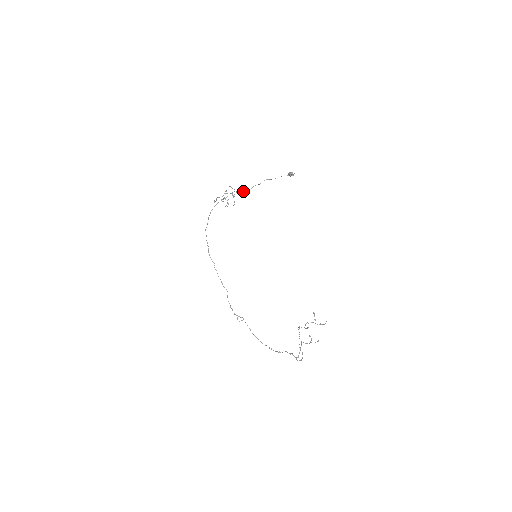
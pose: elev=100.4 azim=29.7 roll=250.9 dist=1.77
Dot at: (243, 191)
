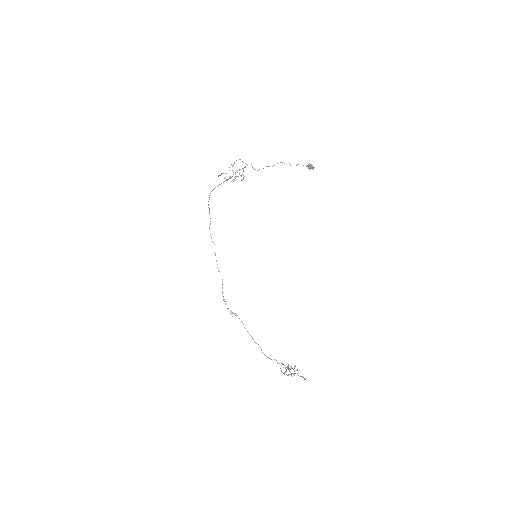
Dot at: occluded
